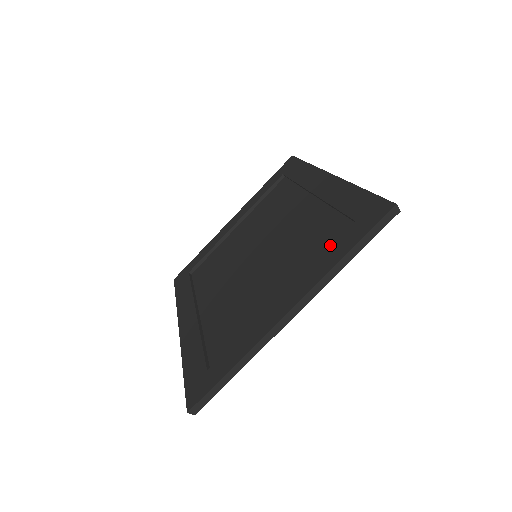
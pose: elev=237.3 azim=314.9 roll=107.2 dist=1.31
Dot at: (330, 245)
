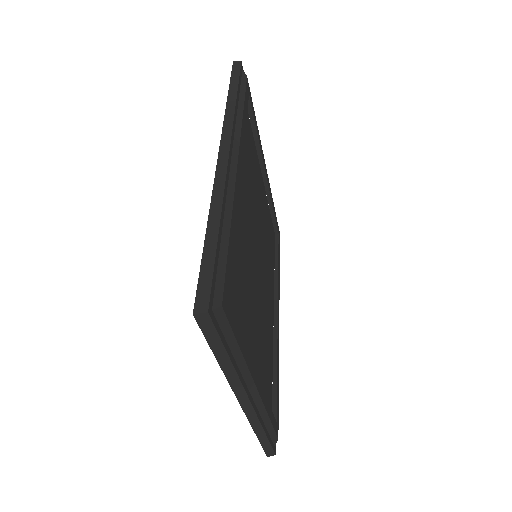
Dot at: occluded
